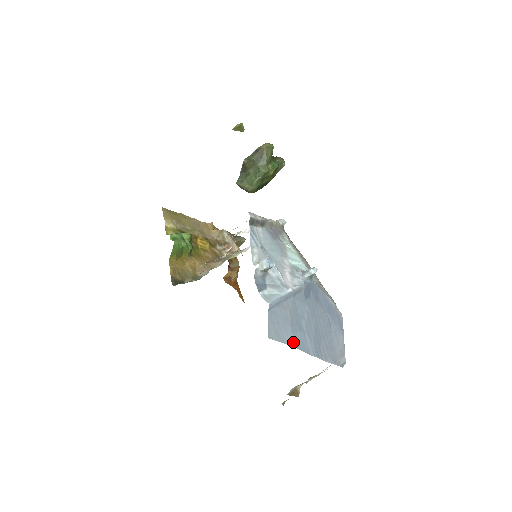
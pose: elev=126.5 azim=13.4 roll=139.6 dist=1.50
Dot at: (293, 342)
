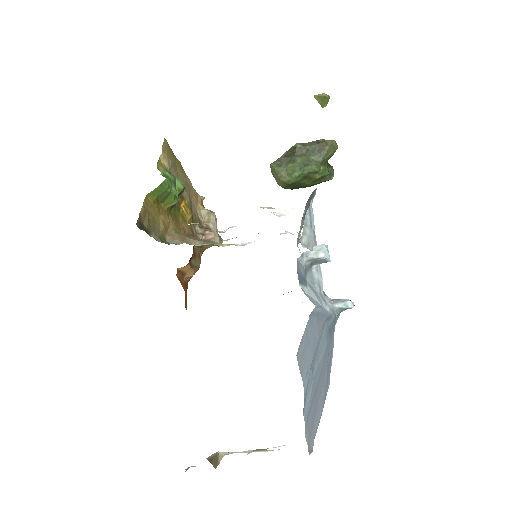
Dot at: (306, 383)
